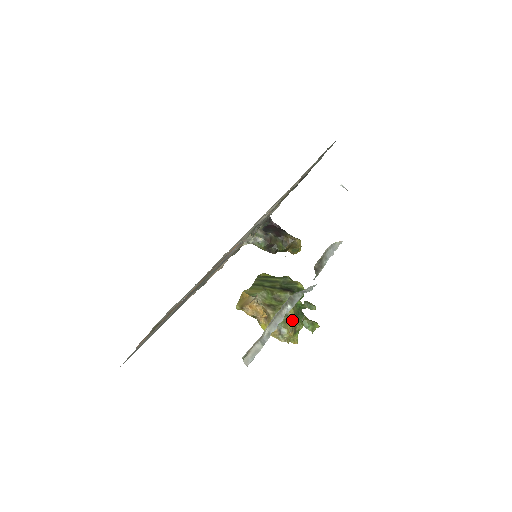
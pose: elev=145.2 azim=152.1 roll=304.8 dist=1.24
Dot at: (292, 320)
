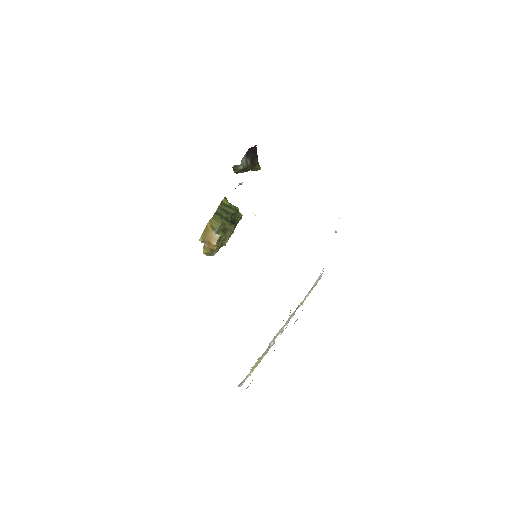
Dot at: (222, 245)
